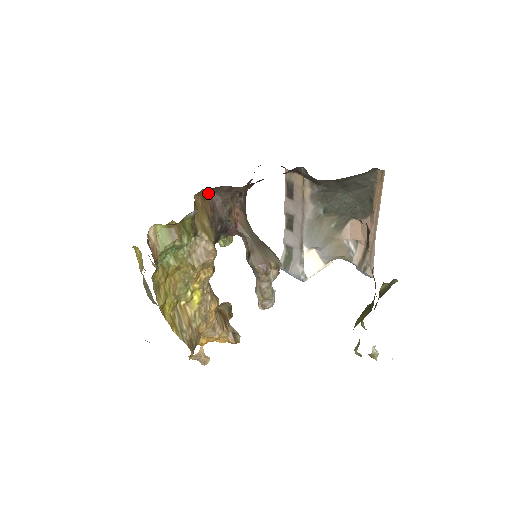
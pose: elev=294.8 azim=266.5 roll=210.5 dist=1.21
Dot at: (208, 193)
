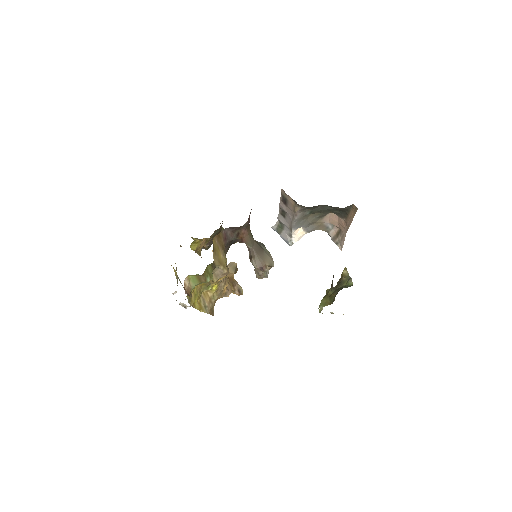
Dot at: (222, 230)
